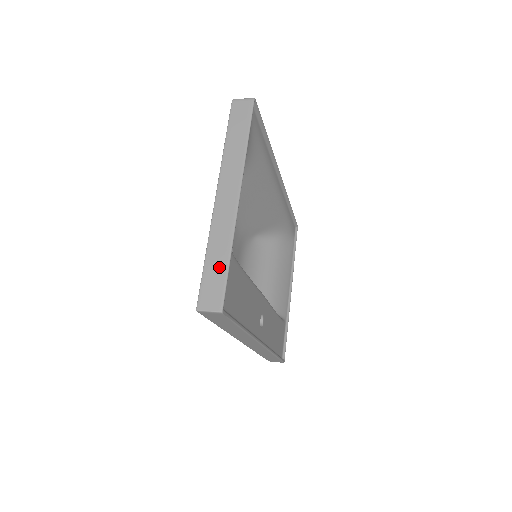
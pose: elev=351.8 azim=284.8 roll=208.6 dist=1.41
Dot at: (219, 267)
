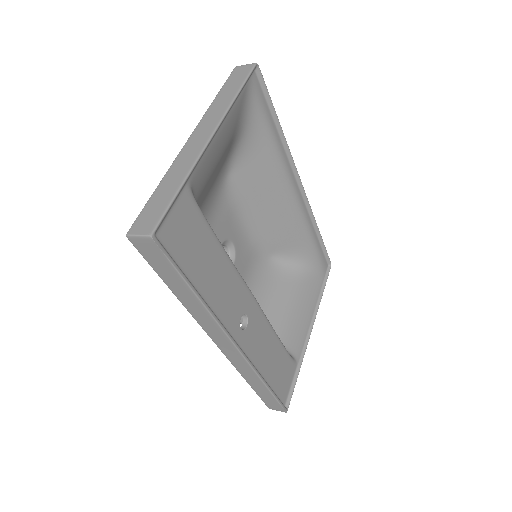
Dot at: (166, 195)
